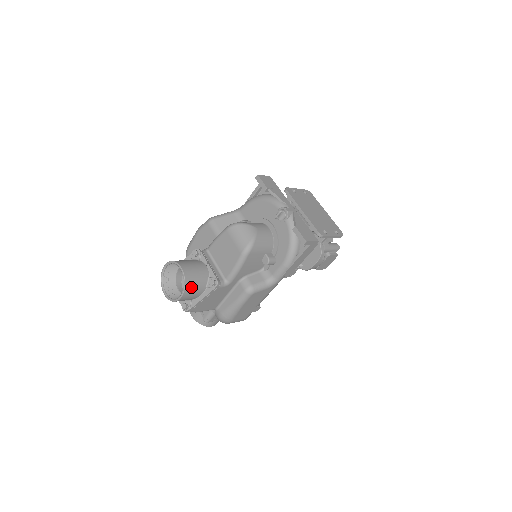
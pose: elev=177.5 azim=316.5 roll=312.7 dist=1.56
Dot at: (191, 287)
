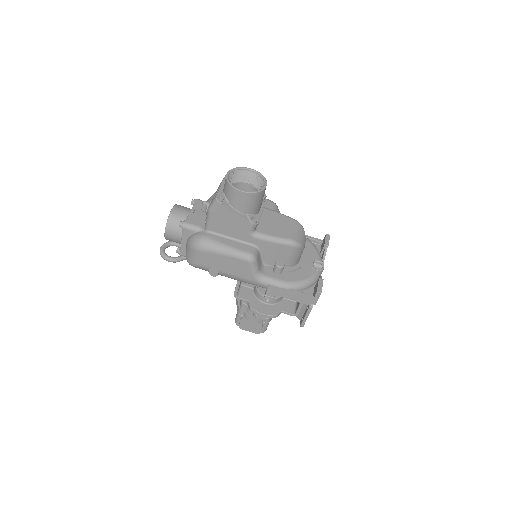
Dot at: (252, 199)
